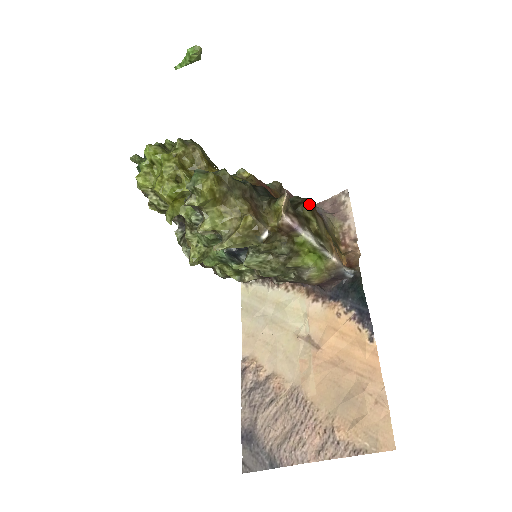
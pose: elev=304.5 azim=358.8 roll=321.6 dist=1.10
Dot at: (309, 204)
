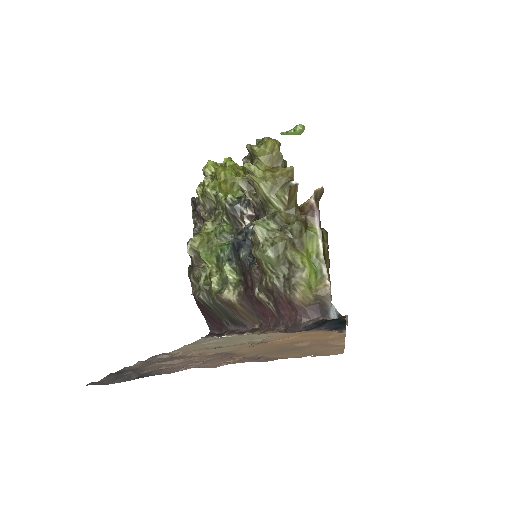
Dot at: occluded
